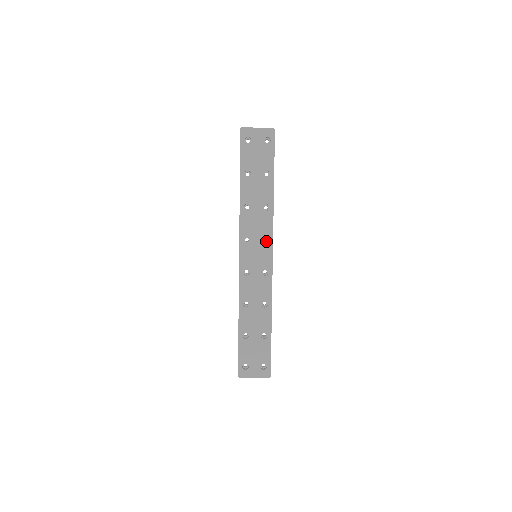
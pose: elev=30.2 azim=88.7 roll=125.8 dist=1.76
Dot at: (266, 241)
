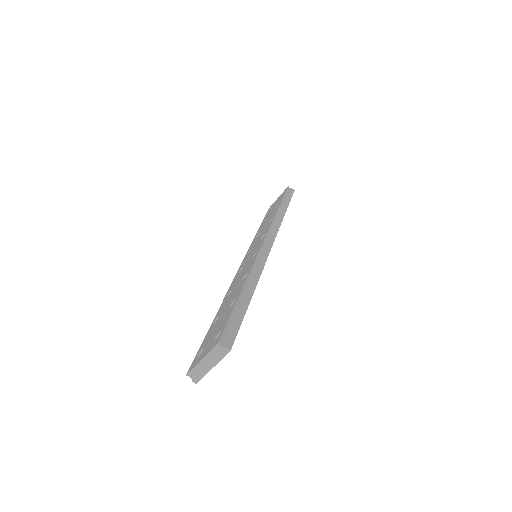
Dot at: occluded
